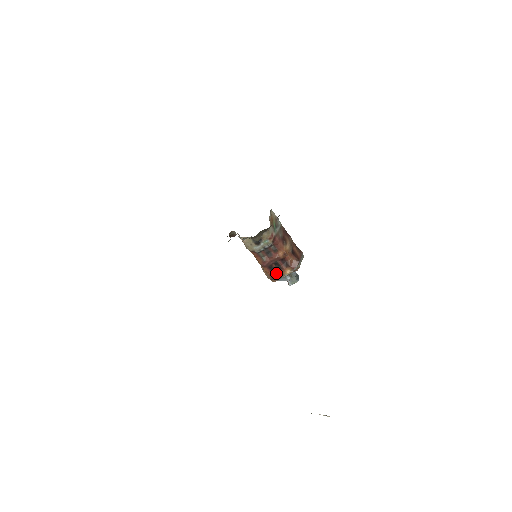
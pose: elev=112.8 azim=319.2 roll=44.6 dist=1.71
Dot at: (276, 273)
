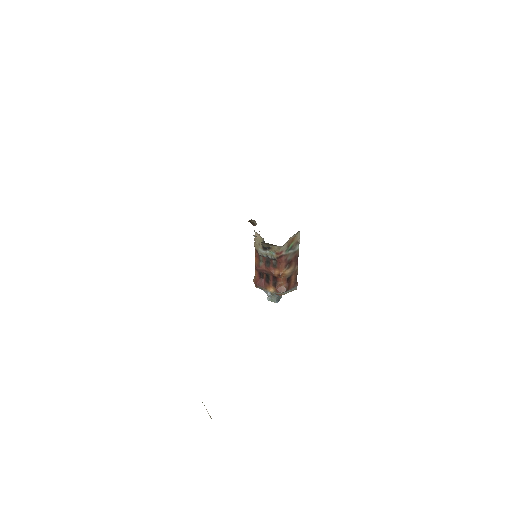
Dot at: (262, 282)
